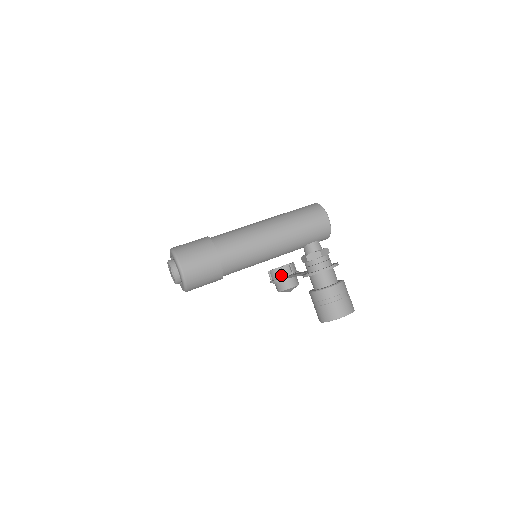
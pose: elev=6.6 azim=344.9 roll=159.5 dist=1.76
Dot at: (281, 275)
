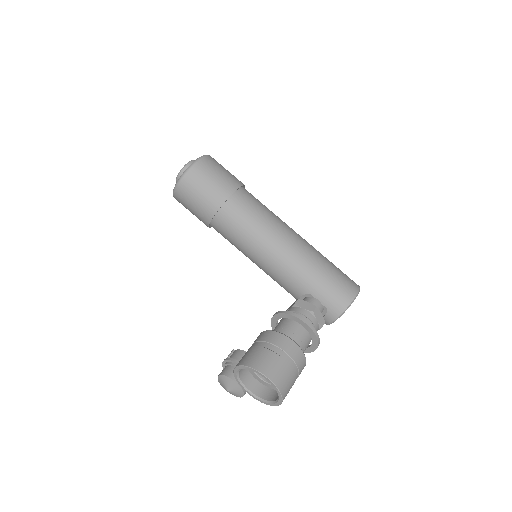
Dot at: occluded
